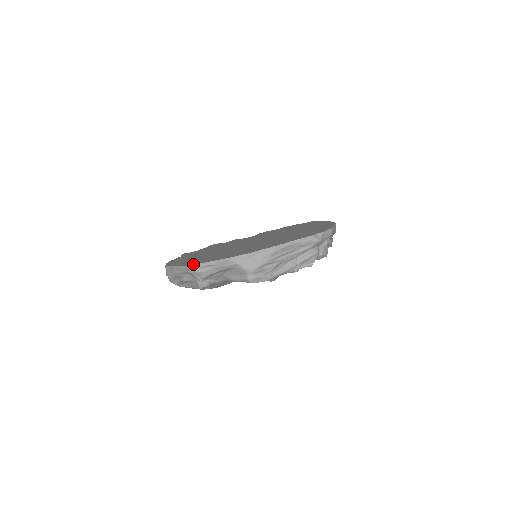
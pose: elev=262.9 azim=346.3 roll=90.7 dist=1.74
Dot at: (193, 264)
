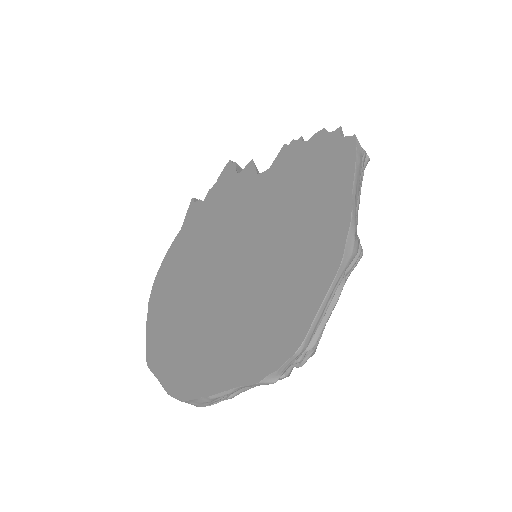
Dot at: (148, 364)
